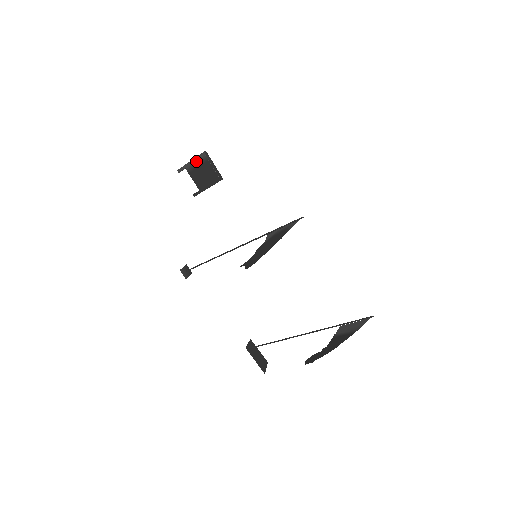
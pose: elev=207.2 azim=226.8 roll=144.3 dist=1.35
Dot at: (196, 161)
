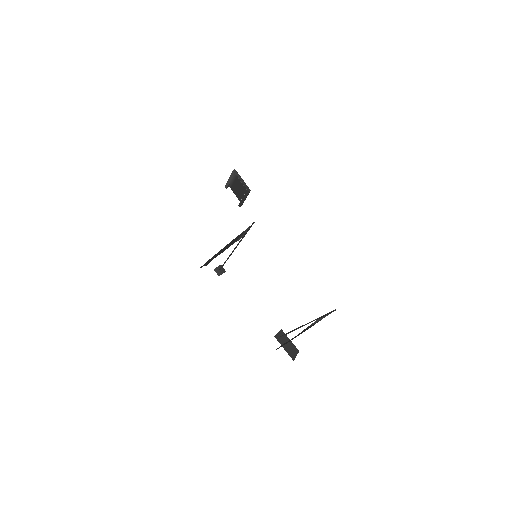
Dot at: (231, 178)
